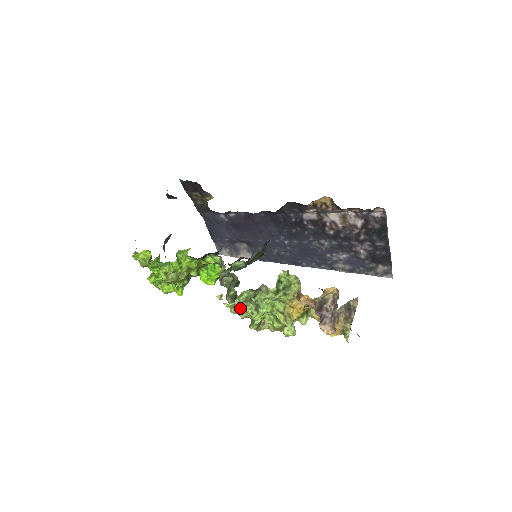
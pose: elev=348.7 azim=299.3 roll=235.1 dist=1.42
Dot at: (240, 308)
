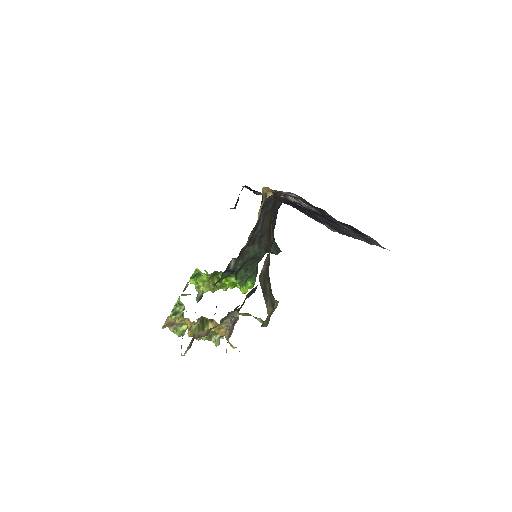
Dot at: (169, 328)
